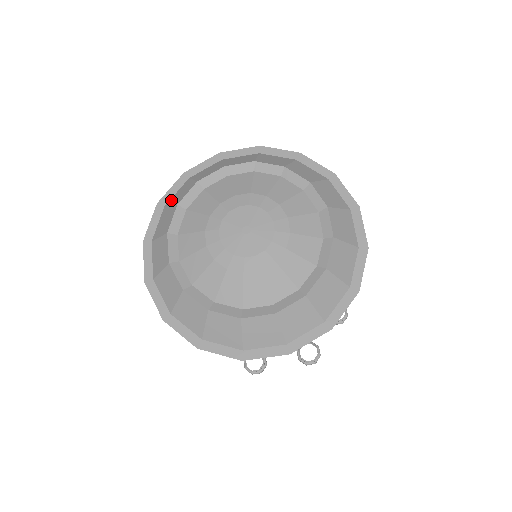
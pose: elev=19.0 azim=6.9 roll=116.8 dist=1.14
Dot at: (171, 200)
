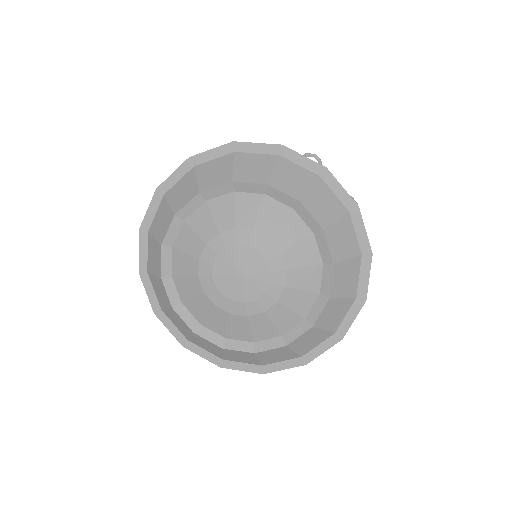
Dot at: (149, 265)
